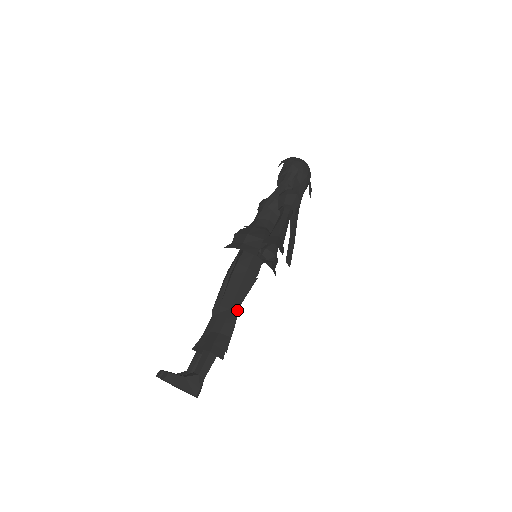
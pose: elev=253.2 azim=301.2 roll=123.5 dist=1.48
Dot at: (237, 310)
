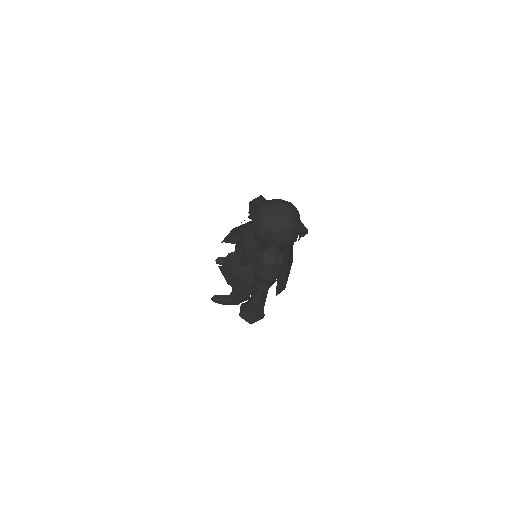
Dot at: occluded
